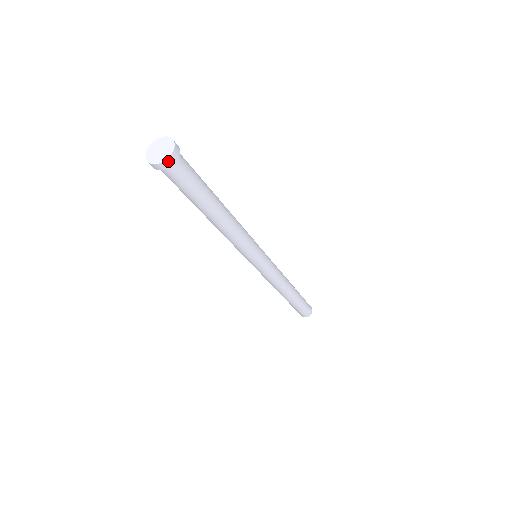
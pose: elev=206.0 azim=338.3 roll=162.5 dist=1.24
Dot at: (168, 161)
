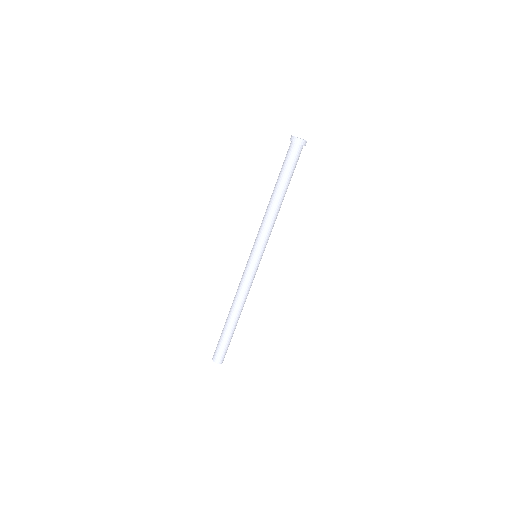
Dot at: occluded
